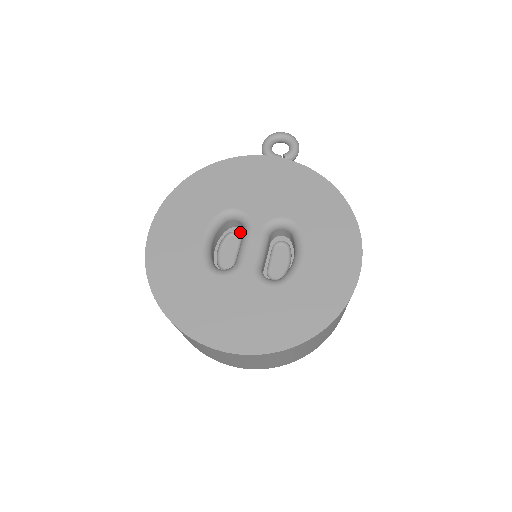
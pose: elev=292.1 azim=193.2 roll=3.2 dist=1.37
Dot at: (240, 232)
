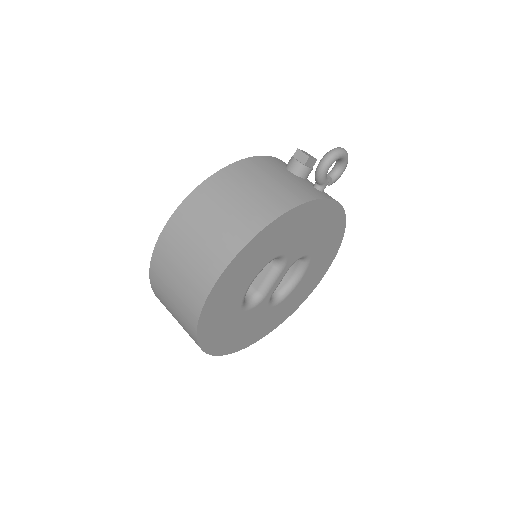
Dot at: occluded
